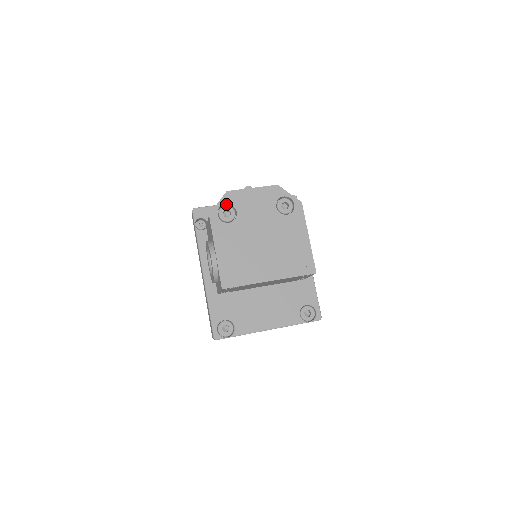
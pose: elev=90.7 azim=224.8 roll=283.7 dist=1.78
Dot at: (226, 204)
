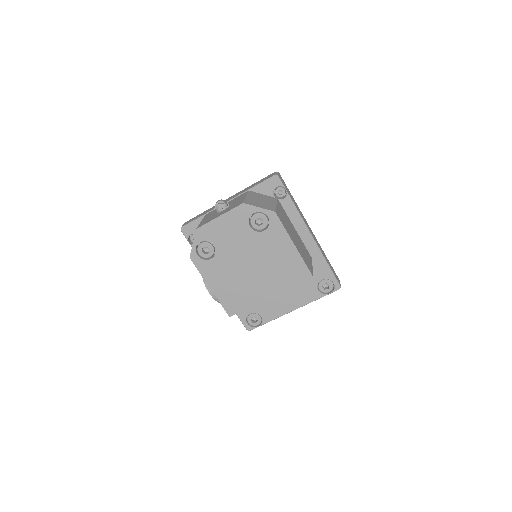
Dot at: (201, 241)
